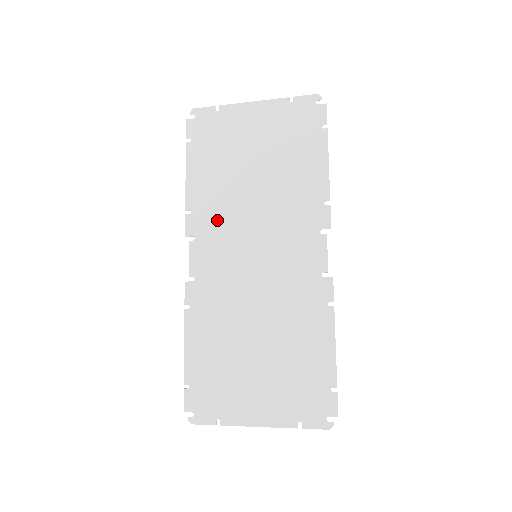
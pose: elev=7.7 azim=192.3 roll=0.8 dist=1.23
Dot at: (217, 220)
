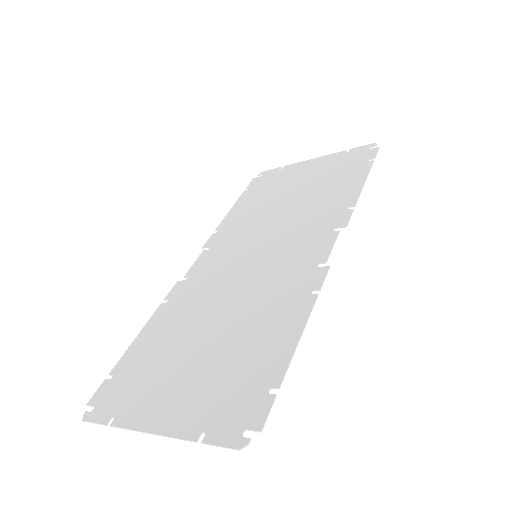
Dot at: (237, 233)
